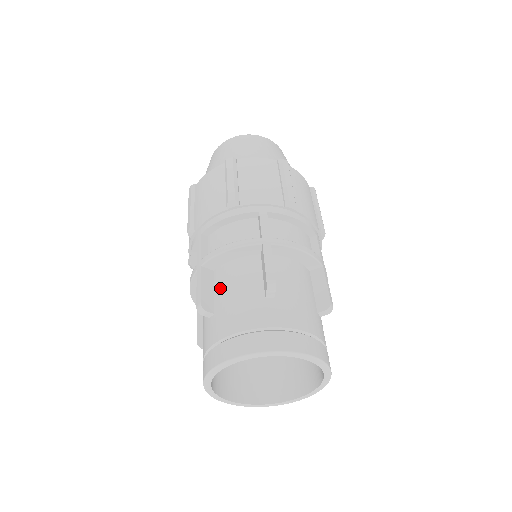
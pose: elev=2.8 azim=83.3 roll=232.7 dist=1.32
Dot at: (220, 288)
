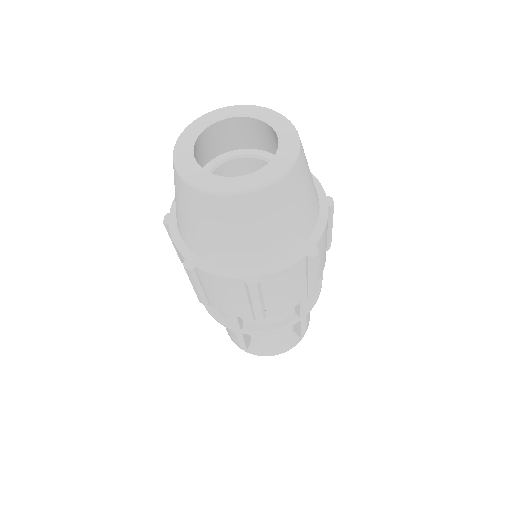
Dot at: occluded
